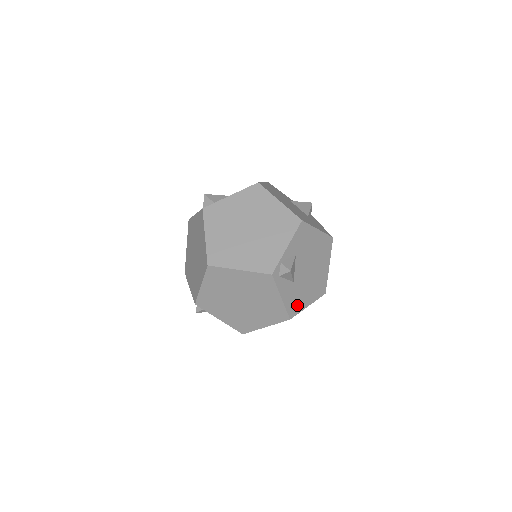
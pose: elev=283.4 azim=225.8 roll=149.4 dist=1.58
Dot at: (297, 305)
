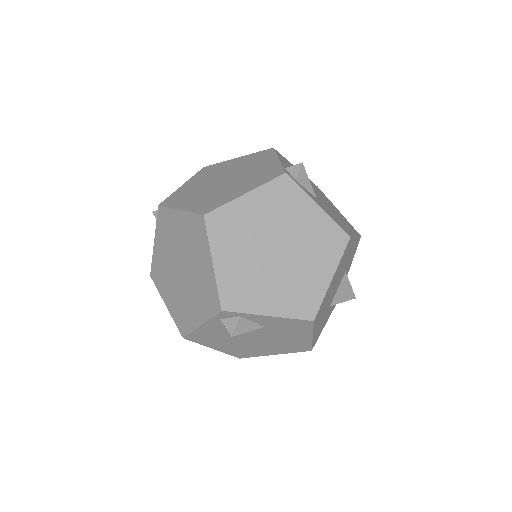
Dot at: (343, 227)
